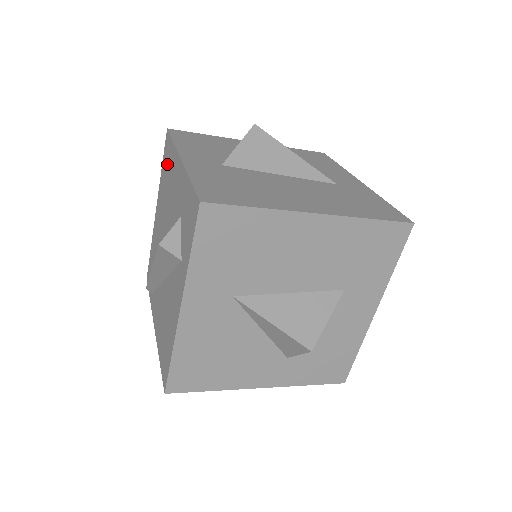
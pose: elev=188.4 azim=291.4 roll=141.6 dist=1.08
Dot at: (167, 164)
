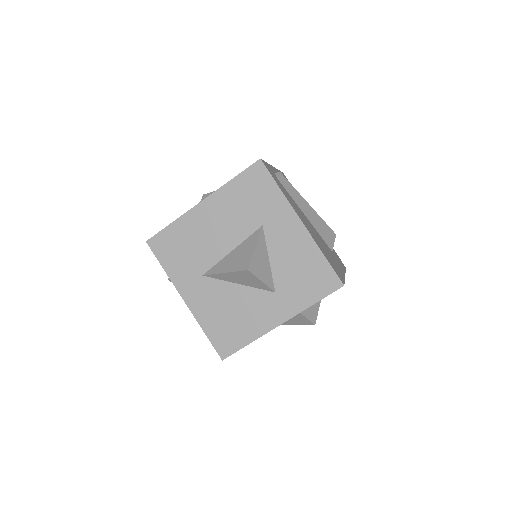
Dot at: occluded
